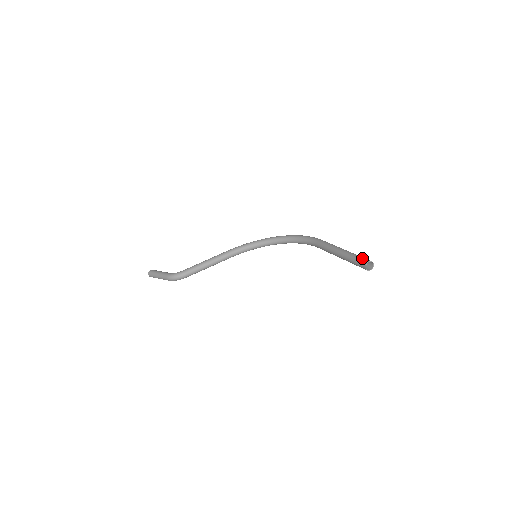
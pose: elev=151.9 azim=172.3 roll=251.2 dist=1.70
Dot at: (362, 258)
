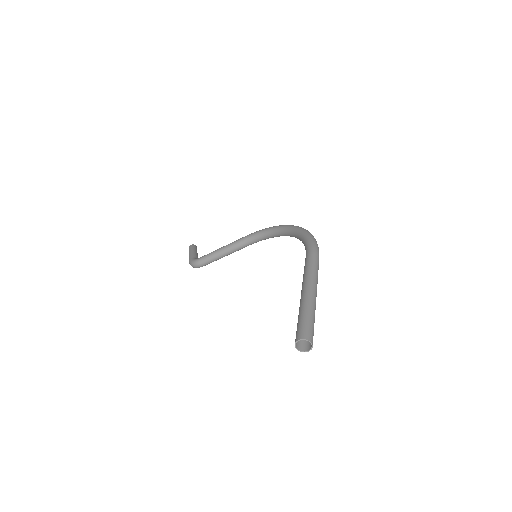
Dot at: (300, 326)
